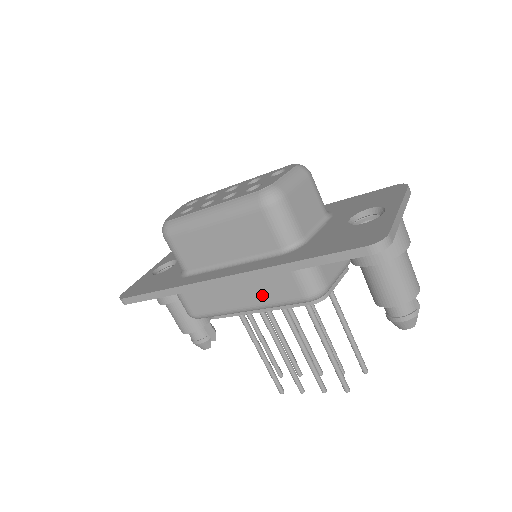
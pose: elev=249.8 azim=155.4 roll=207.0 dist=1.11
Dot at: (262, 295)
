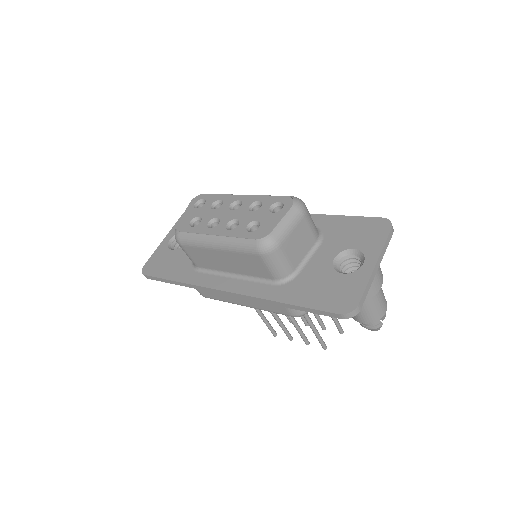
Dot at: (258, 304)
